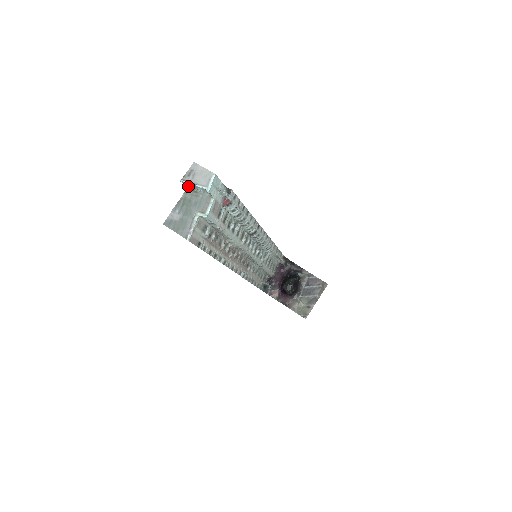
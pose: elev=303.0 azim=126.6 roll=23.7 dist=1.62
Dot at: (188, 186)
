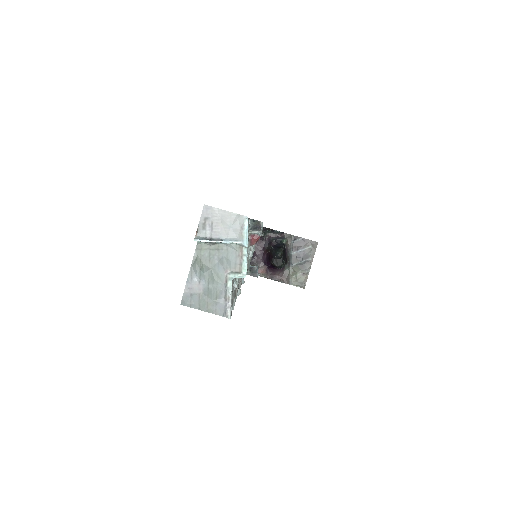
Dot at: occluded
